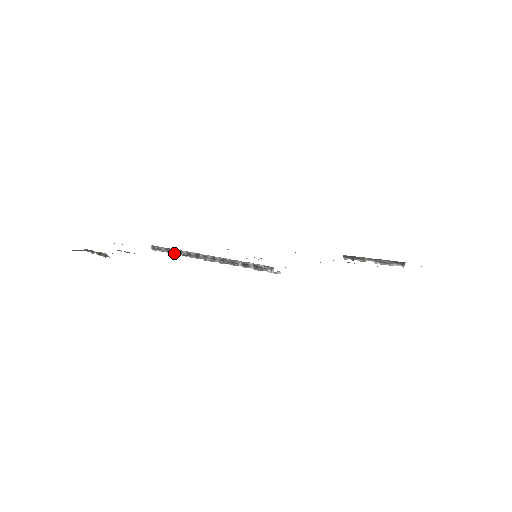
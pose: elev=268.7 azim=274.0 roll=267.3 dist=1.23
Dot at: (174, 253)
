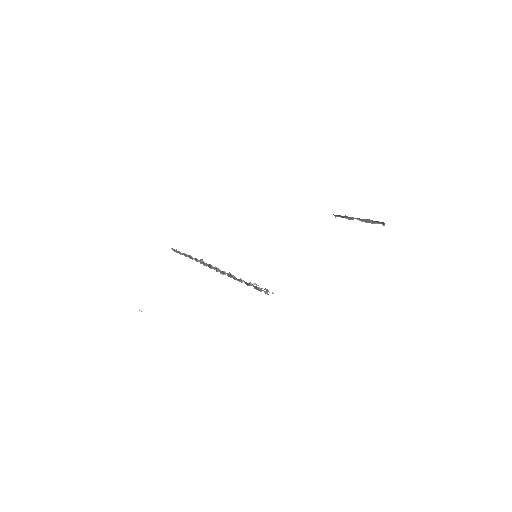
Dot at: occluded
